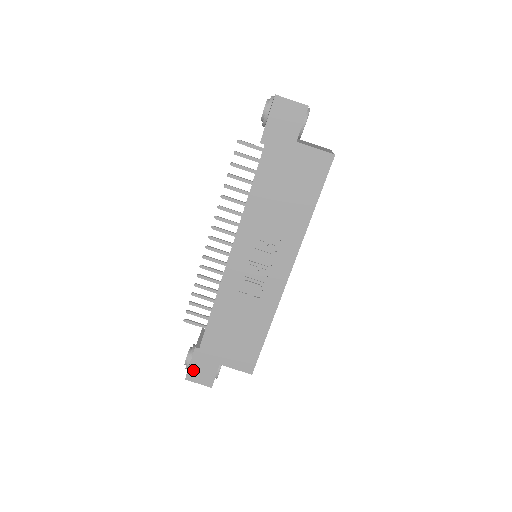
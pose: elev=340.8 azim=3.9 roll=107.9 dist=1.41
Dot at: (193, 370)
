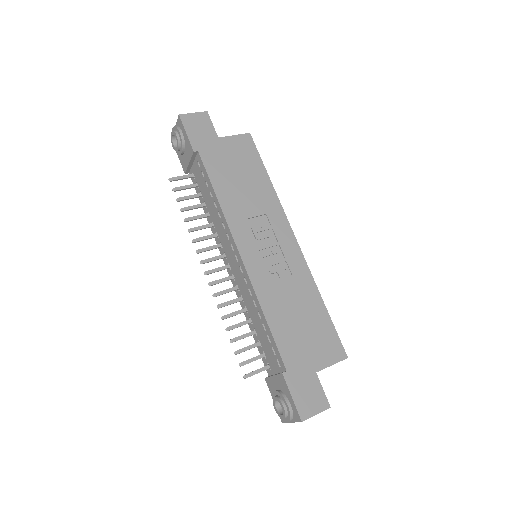
Dot at: (300, 403)
